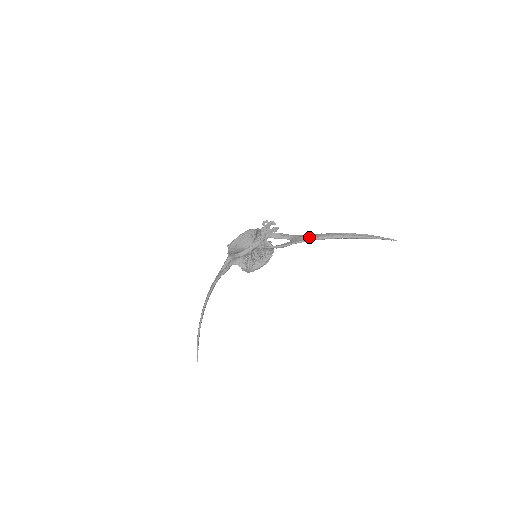
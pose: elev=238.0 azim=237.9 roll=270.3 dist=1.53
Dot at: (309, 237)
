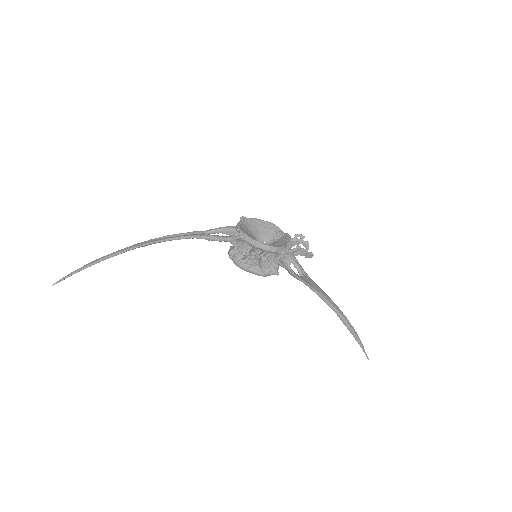
Dot at: (320, 290)
